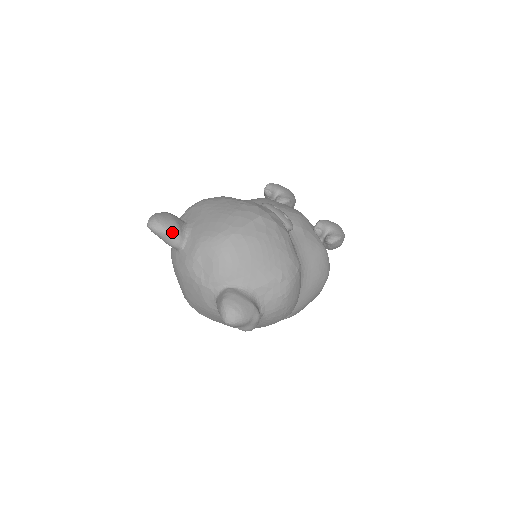
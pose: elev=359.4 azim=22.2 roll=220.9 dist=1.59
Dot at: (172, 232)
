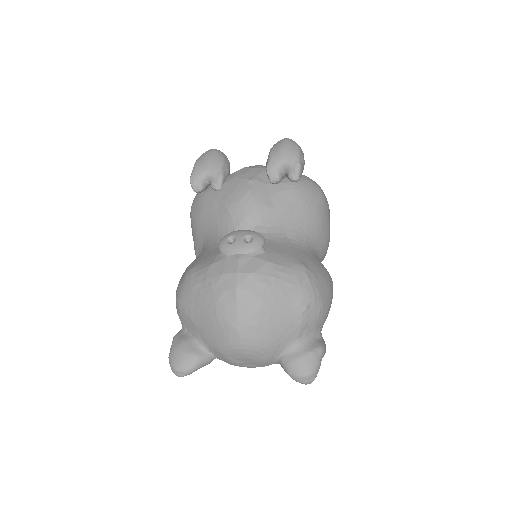
Dot at: (197, 364)
